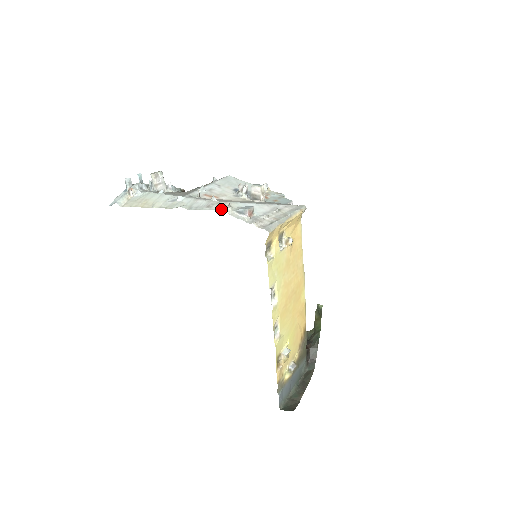
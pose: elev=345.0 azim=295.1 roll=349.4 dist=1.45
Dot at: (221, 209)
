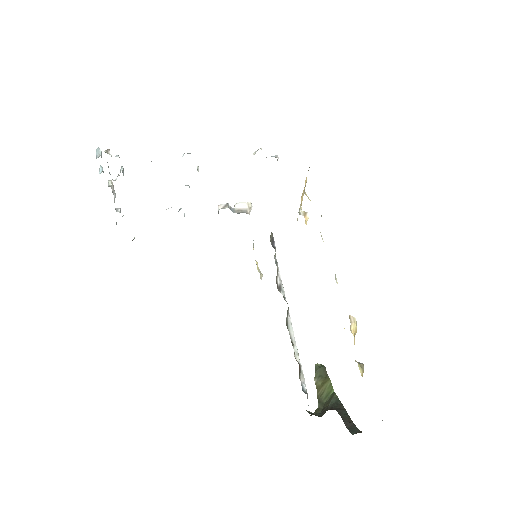
Dot at: occluded
